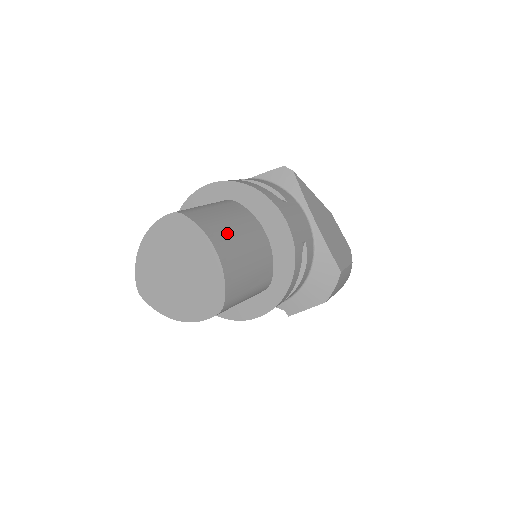
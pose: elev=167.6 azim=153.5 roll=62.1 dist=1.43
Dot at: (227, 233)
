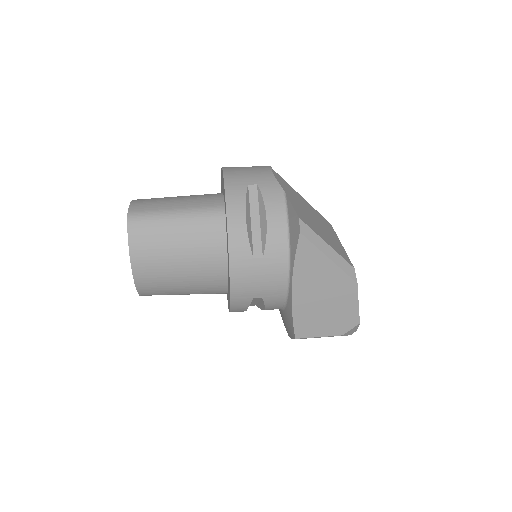
Dot at: (161, 256)
